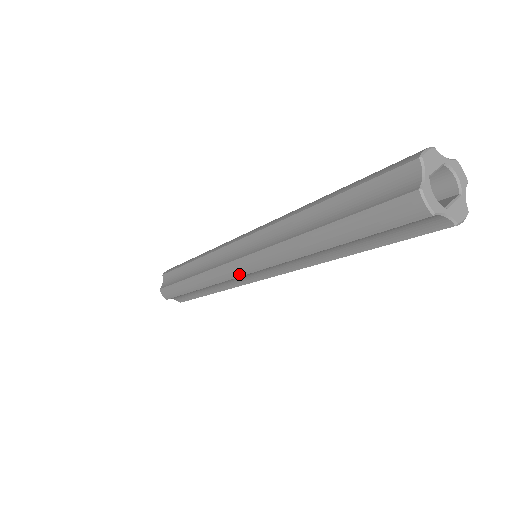
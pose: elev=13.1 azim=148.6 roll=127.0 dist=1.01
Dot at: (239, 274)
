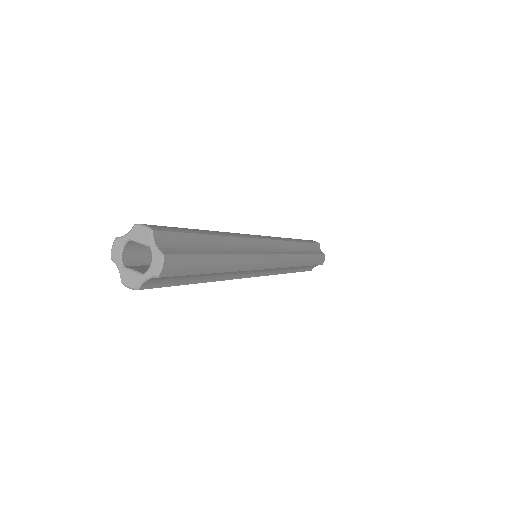
Dot at: occluded
